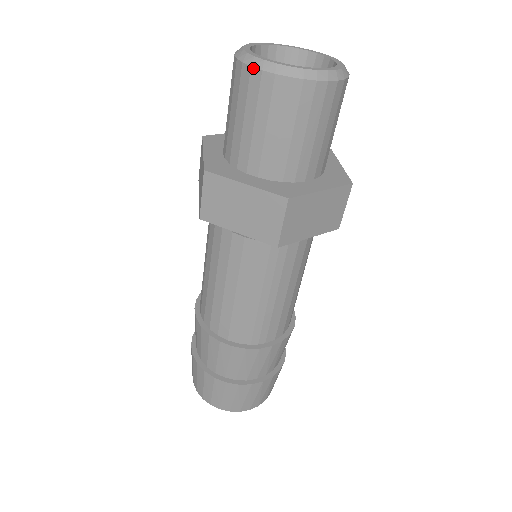
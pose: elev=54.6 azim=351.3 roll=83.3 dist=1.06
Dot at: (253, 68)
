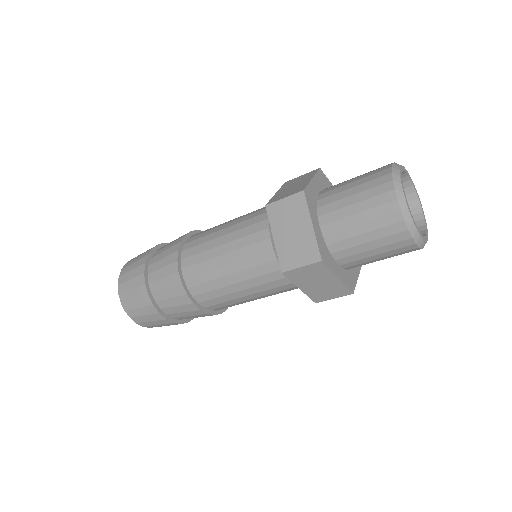
Dot at: (409, 232)
